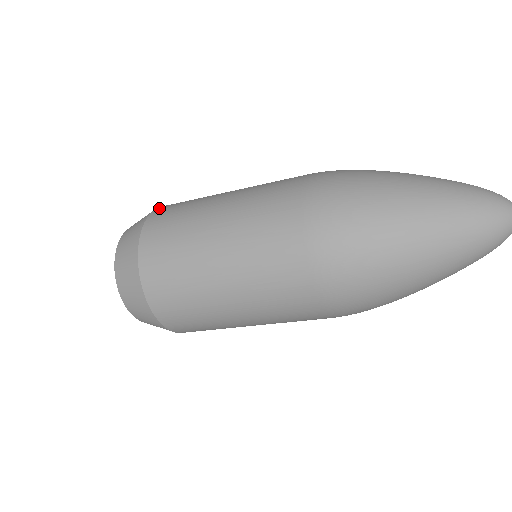
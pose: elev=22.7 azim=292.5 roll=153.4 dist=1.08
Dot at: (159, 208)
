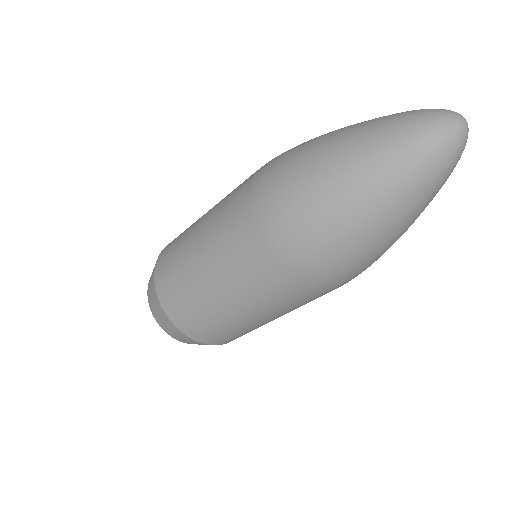
Dot at: (156, 269)
